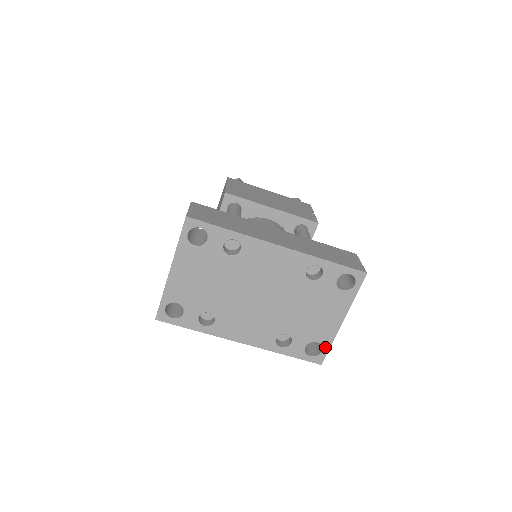
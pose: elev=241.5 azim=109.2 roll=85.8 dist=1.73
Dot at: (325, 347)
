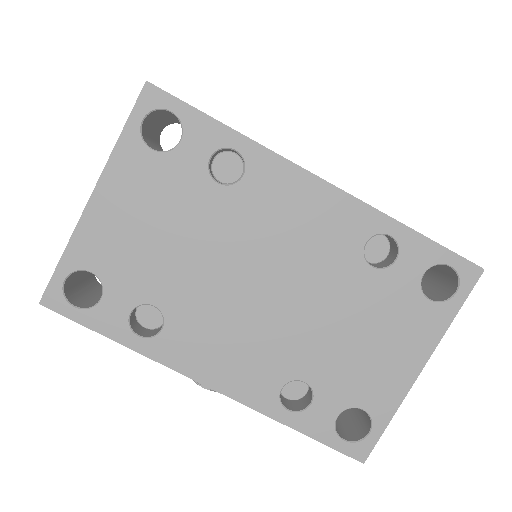
Dot at: (377, 423)
